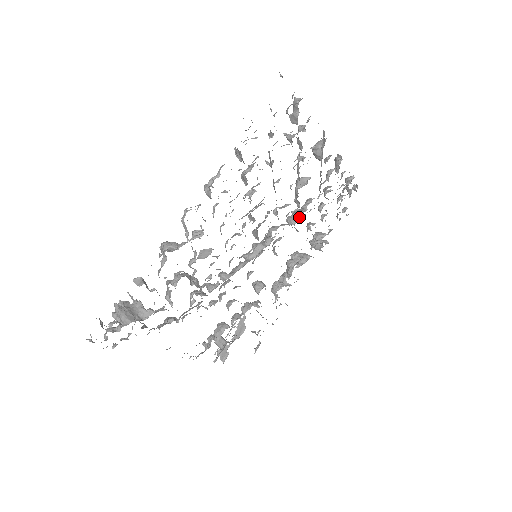
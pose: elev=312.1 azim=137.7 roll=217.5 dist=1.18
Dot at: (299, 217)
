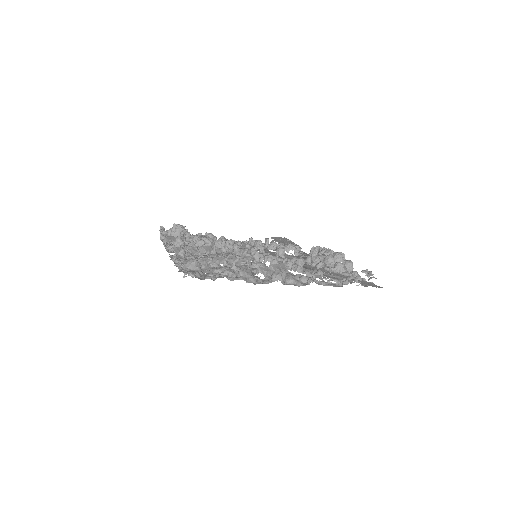
Dot at: occluded
